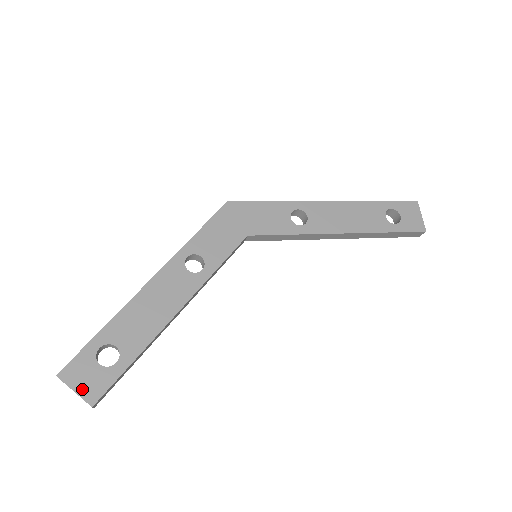
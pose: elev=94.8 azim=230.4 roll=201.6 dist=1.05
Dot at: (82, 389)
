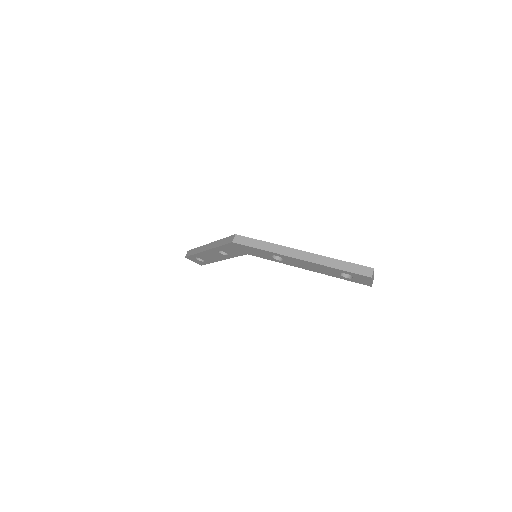
Dot at: (196, 262)
